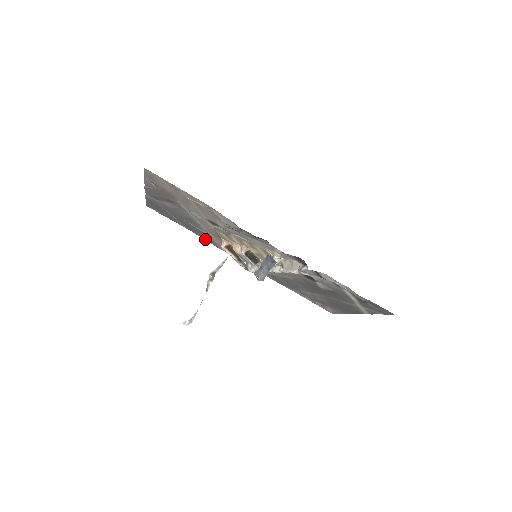
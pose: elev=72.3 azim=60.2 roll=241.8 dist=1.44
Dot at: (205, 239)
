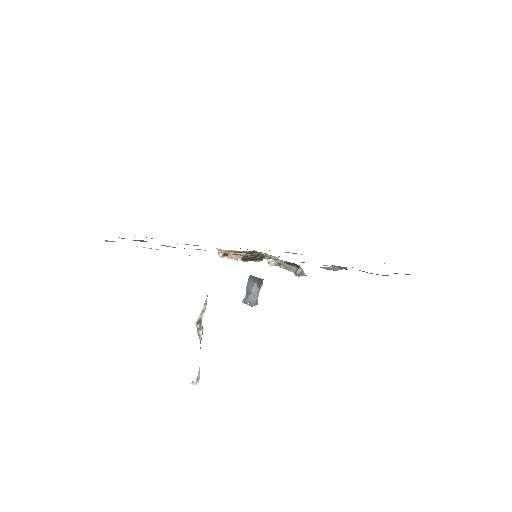
Dot at: occluded
